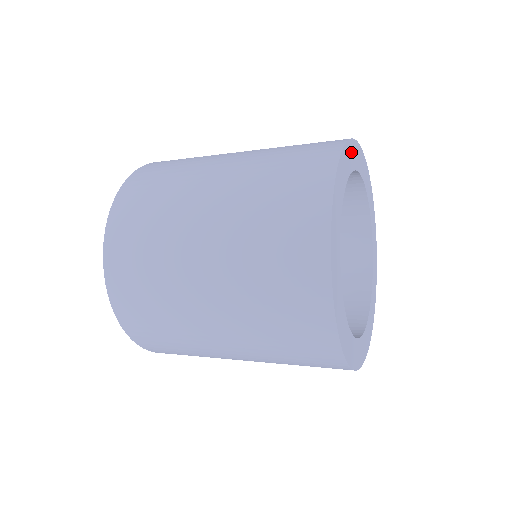
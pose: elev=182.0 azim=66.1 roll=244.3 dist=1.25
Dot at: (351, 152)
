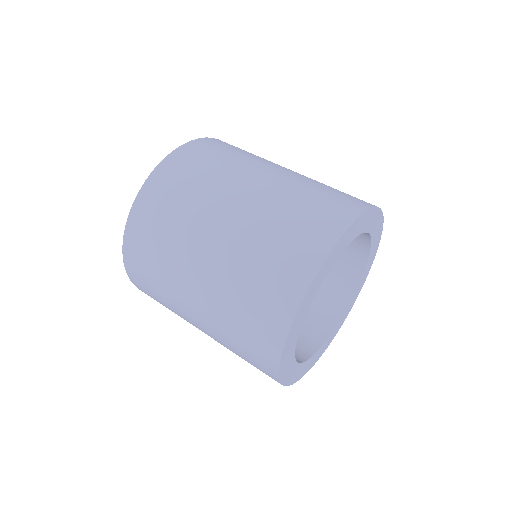
Dot at: (321, 274)
